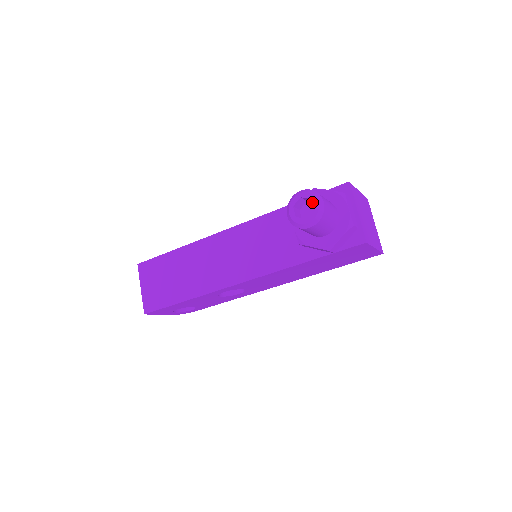
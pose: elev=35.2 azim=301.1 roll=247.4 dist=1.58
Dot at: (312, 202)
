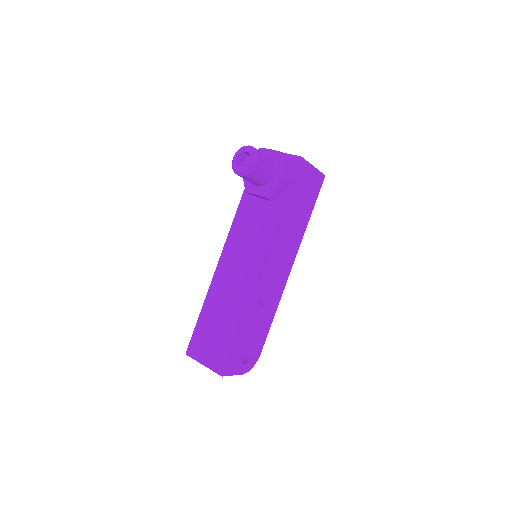
Dot at: (244, 152)
